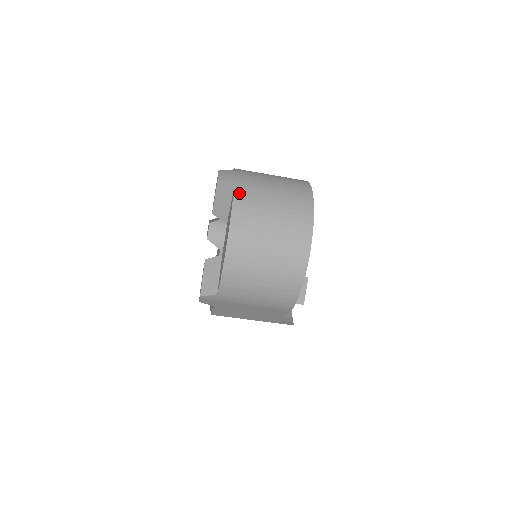
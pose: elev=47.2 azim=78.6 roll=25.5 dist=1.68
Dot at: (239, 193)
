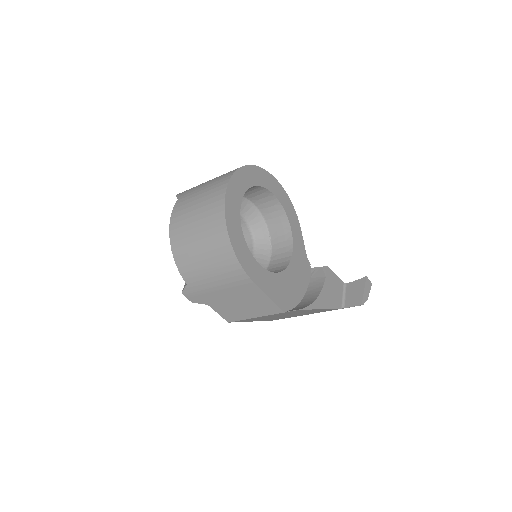
Dot at: (183, 195)
